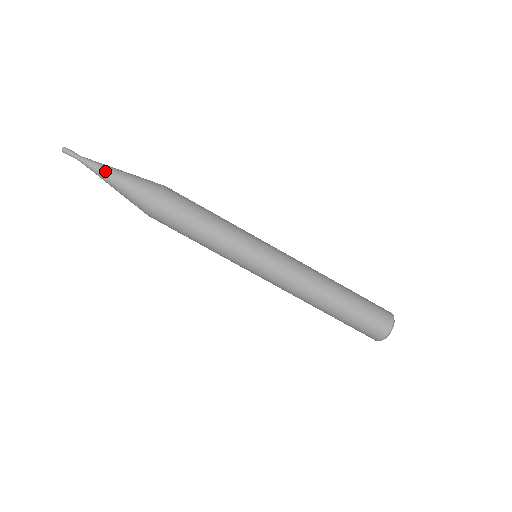
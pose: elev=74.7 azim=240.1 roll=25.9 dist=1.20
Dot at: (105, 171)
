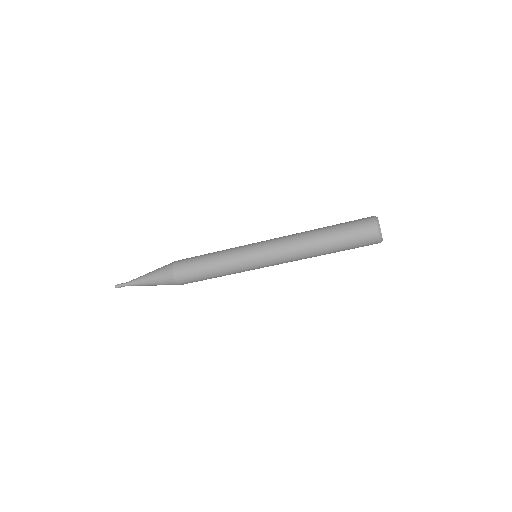
Dot at: (141, 280)
